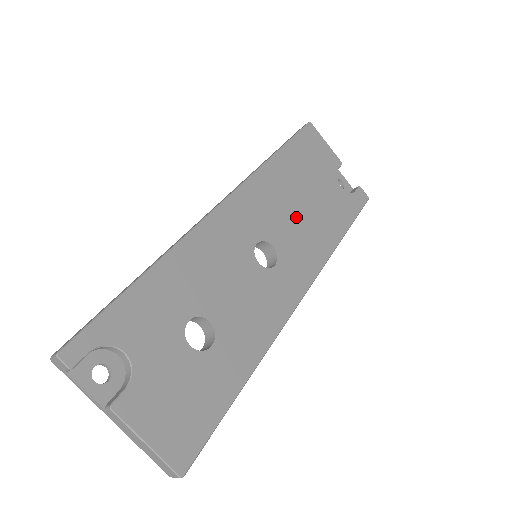
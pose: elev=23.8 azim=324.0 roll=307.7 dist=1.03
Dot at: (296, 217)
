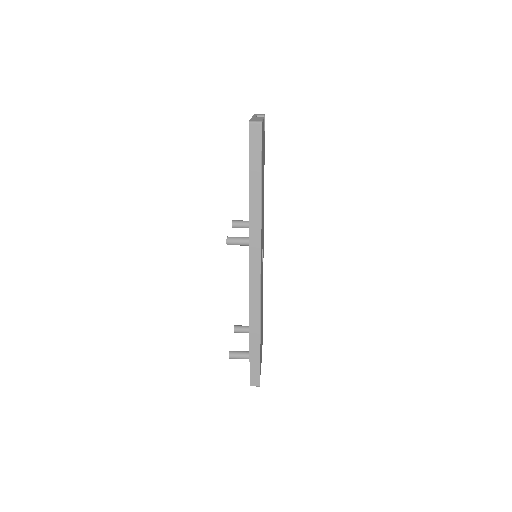
Dot at: occluded
